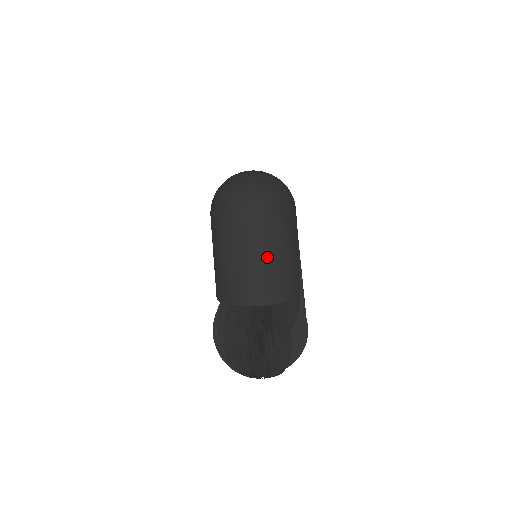
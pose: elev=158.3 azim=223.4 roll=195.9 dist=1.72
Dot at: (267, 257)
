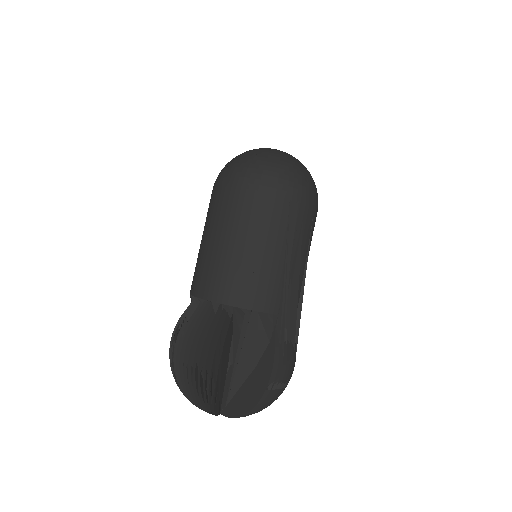
Dot at: (225, 239)
